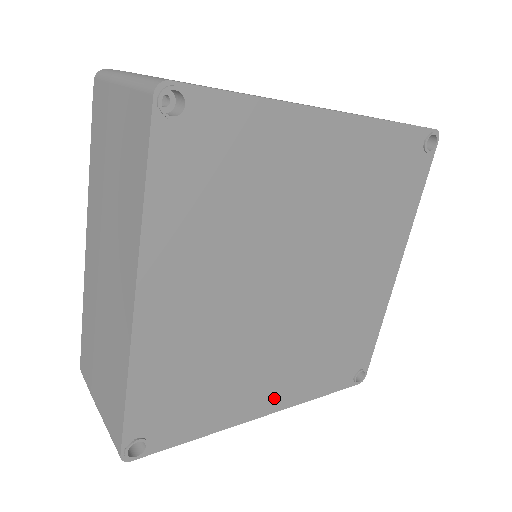
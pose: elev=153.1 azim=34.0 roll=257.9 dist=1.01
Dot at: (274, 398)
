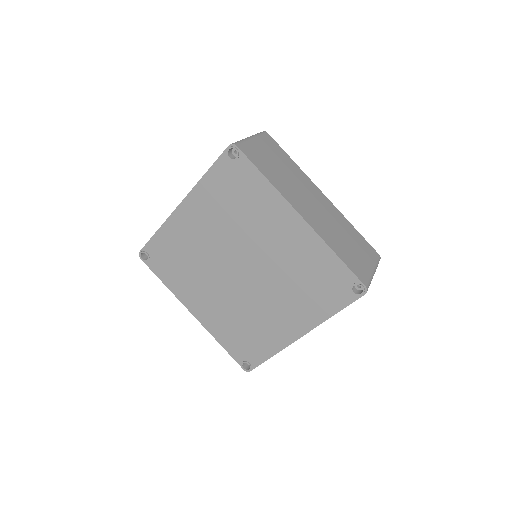
Dot at: (201, 312)
